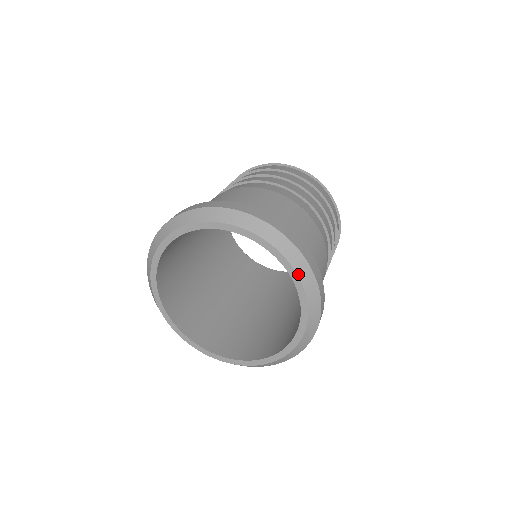
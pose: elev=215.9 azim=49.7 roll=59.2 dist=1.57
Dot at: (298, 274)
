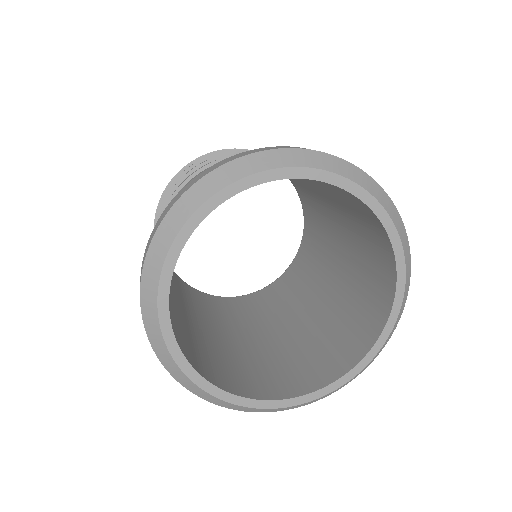
Dot at: (398, 316)
